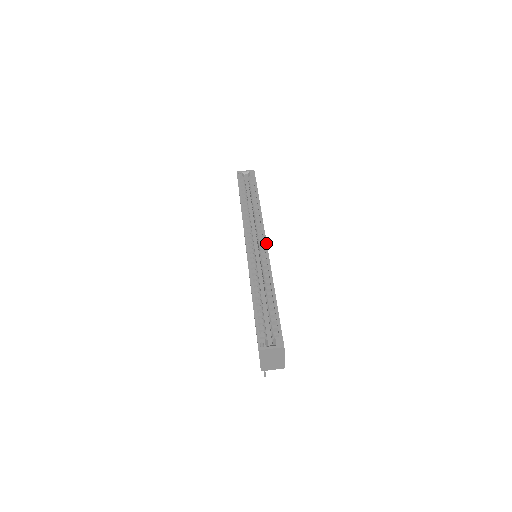
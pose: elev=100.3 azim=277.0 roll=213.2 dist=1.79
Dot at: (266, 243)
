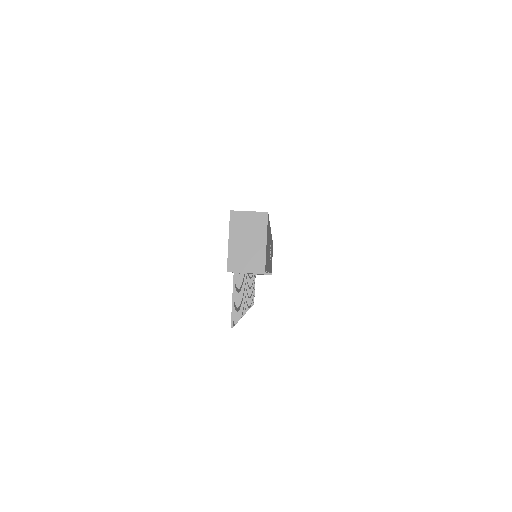
Dot at: occluded
